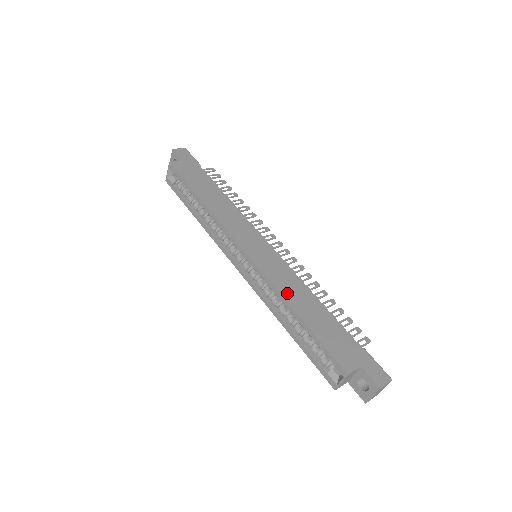
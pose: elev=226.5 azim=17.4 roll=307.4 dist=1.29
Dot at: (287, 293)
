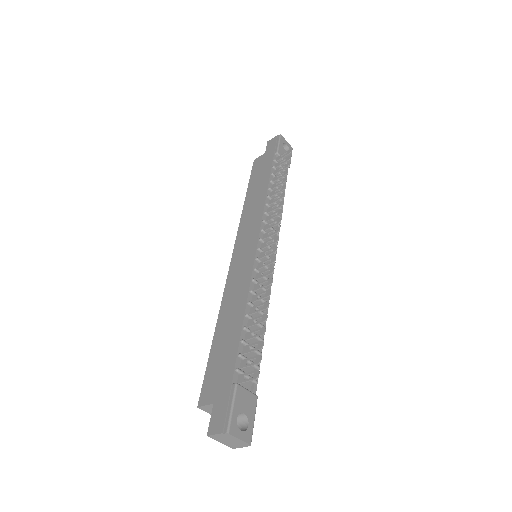
Dot at: (226, 304)
